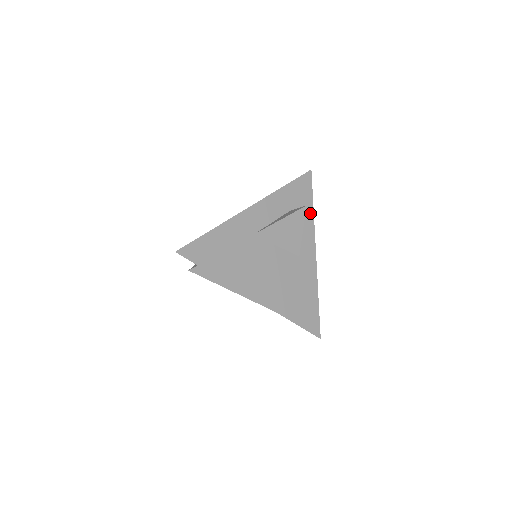
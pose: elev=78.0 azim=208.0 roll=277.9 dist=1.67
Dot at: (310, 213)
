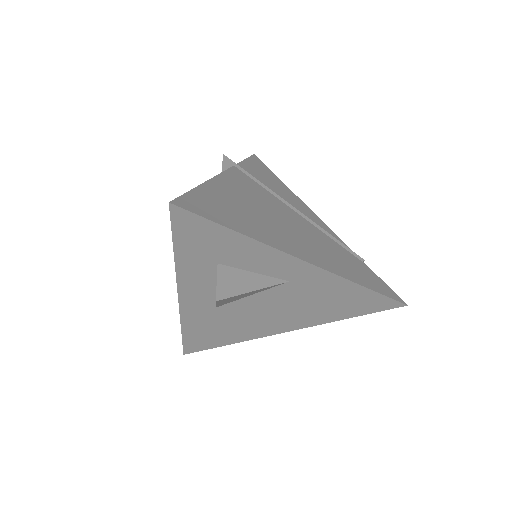
Dot at: (243, 241)
